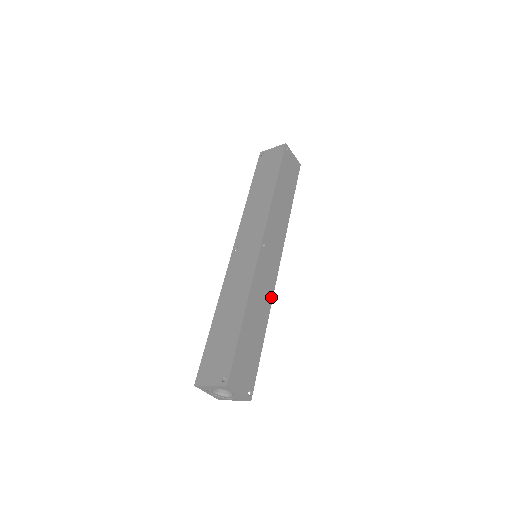
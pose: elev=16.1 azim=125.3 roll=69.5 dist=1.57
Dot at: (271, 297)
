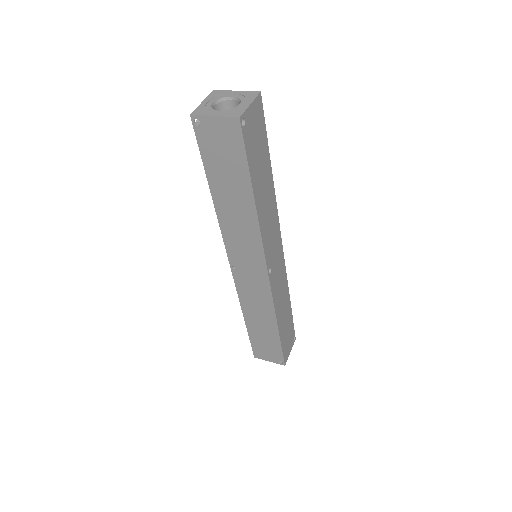
Dot at: (286, 280)
